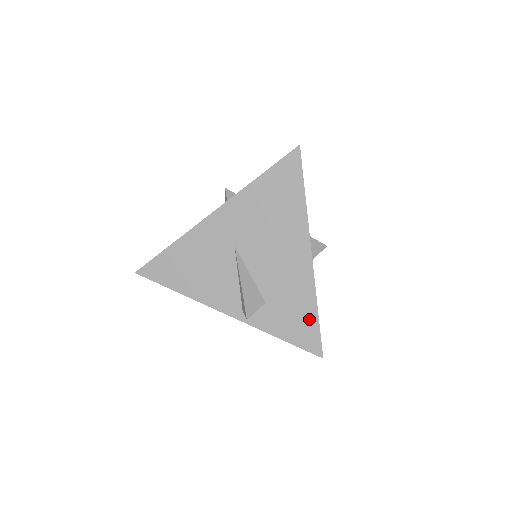
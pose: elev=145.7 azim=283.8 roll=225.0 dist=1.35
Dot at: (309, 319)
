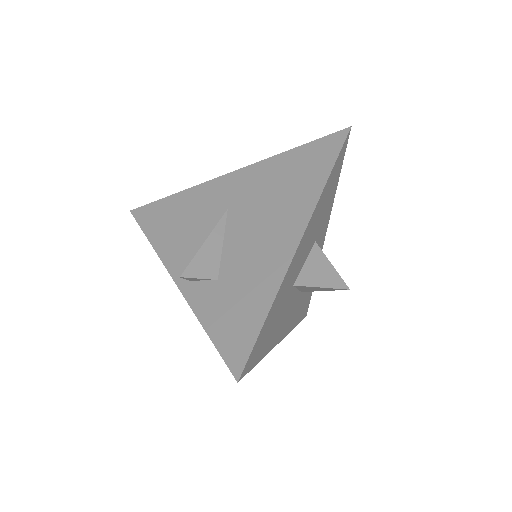
Dot at: (252, 319)
